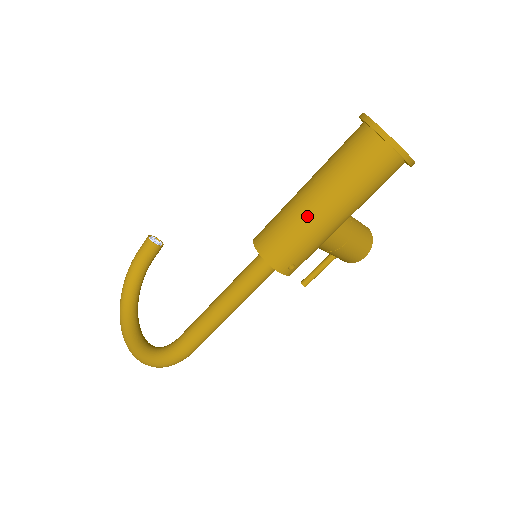
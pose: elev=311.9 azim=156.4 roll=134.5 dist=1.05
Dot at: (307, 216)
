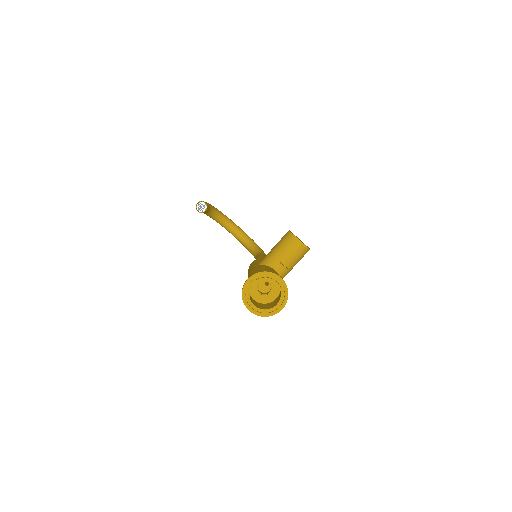
Dot at: occluded
